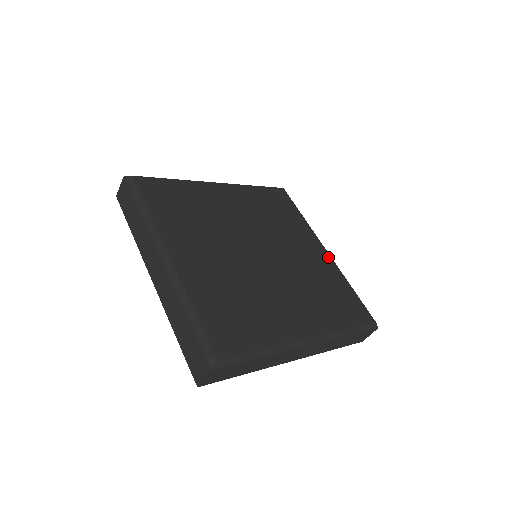
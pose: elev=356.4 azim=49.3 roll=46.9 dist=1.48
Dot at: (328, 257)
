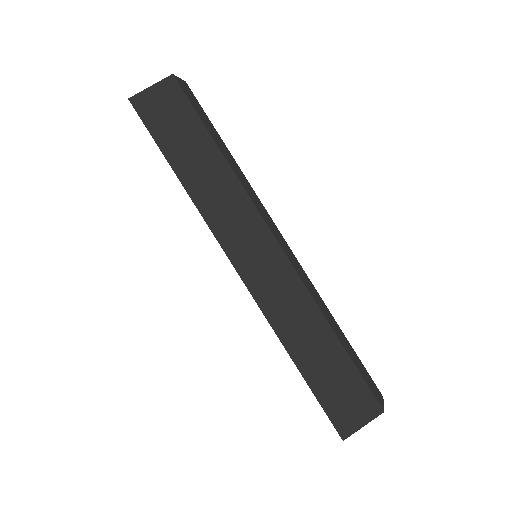
Dot at: occluded
